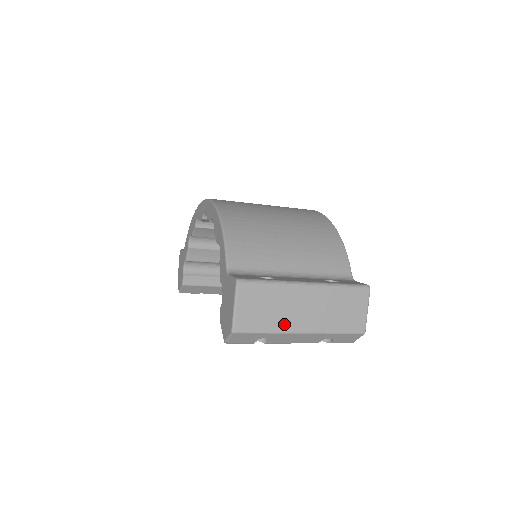
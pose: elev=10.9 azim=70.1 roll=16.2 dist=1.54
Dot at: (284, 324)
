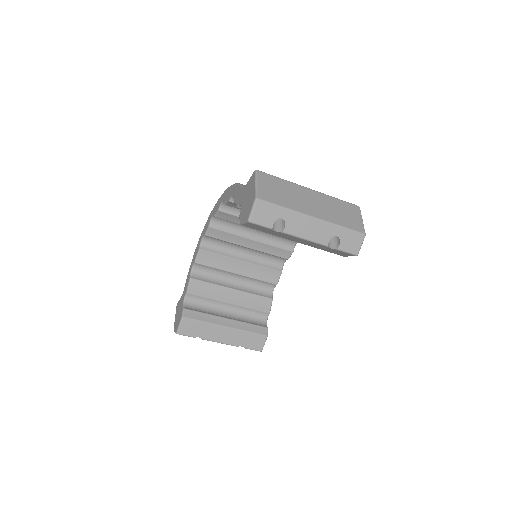
Dot at: (297, 206)
